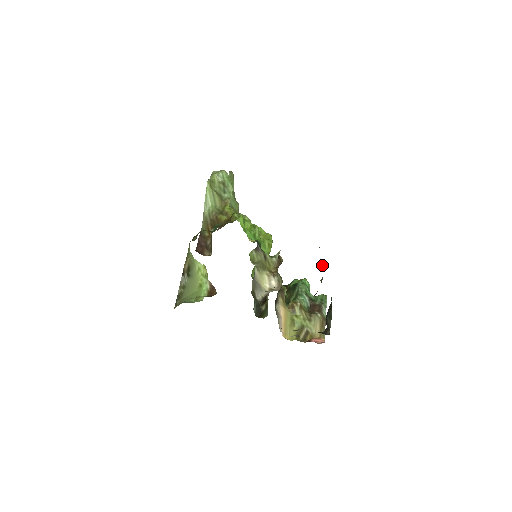
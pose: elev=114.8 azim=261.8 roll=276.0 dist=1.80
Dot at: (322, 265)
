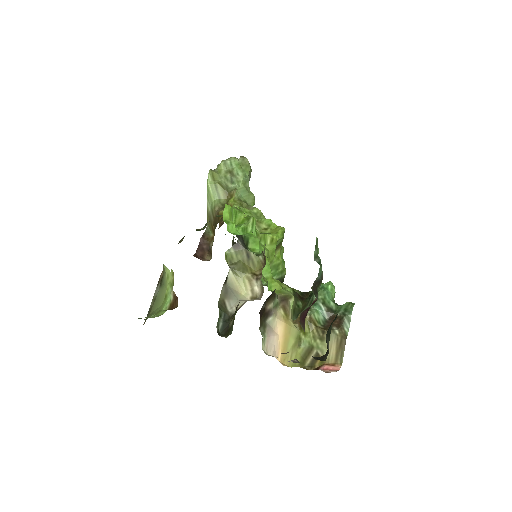
Dot at: (320, 260)
